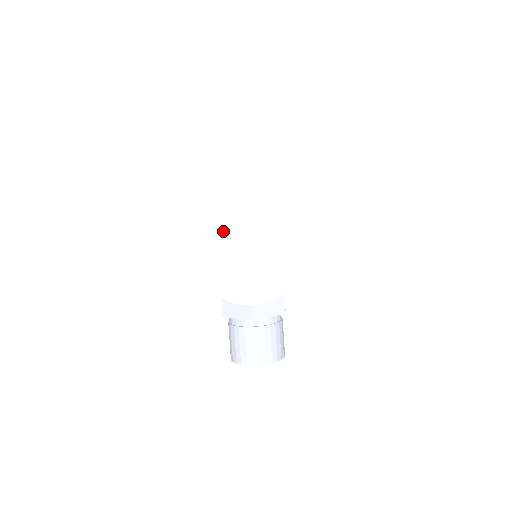
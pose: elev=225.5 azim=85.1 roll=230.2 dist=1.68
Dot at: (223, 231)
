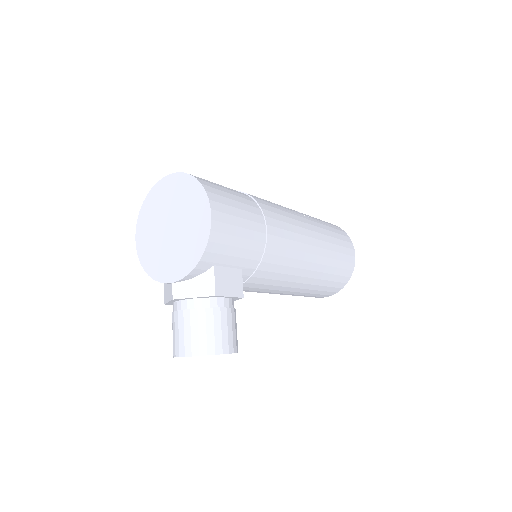
Dot at: (153, 207)
